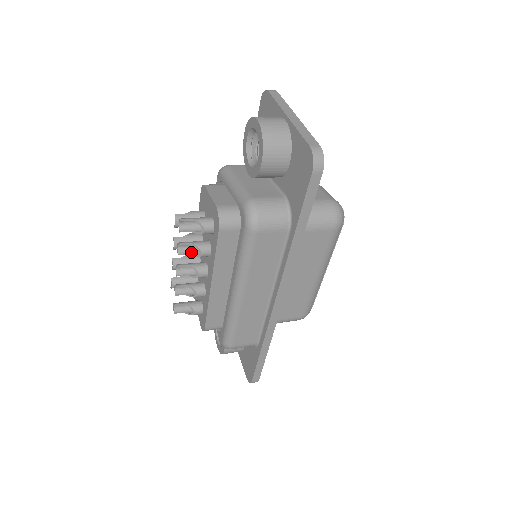
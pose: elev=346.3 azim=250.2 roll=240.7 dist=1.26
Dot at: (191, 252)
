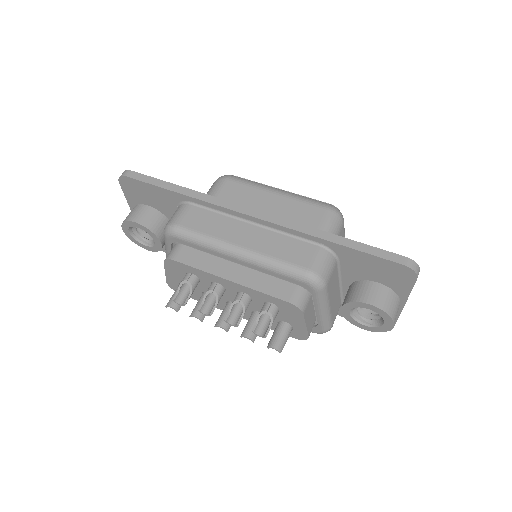
Dot at: (248, 327)
